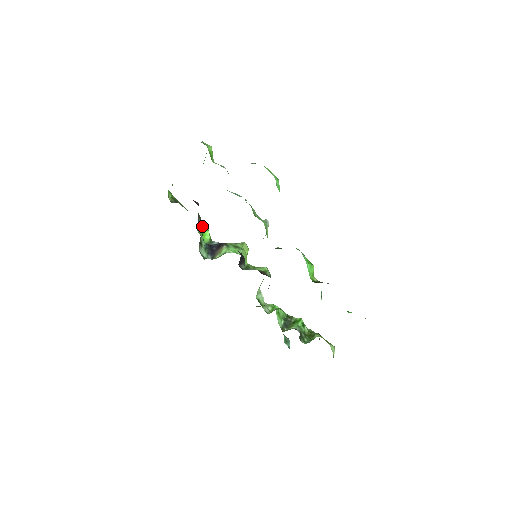
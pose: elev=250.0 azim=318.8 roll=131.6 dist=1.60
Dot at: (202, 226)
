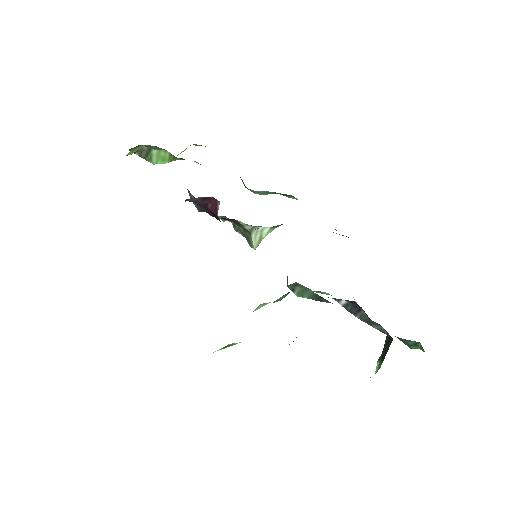
Dot at: occluded
